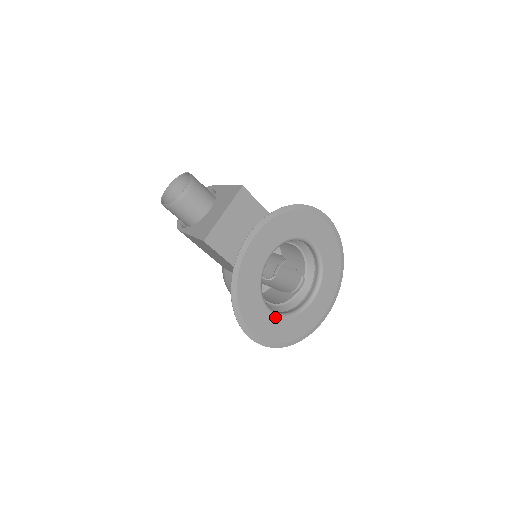
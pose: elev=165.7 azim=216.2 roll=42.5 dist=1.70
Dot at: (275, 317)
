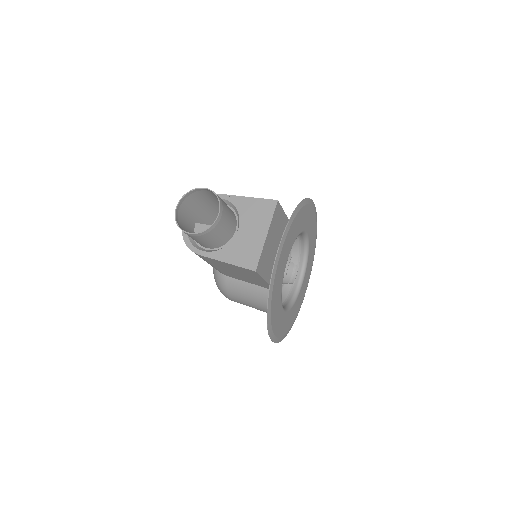
Dot at: (286, 313)
